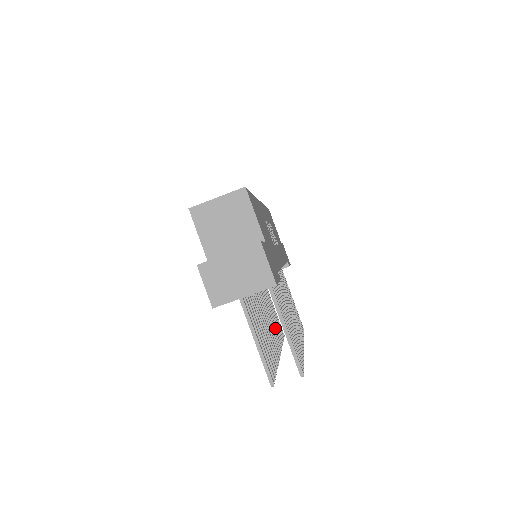
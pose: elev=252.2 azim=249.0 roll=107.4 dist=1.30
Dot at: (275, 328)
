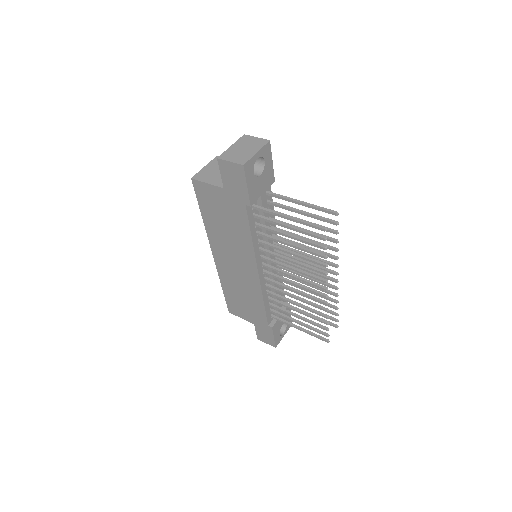
Dot at: (312, 309)
